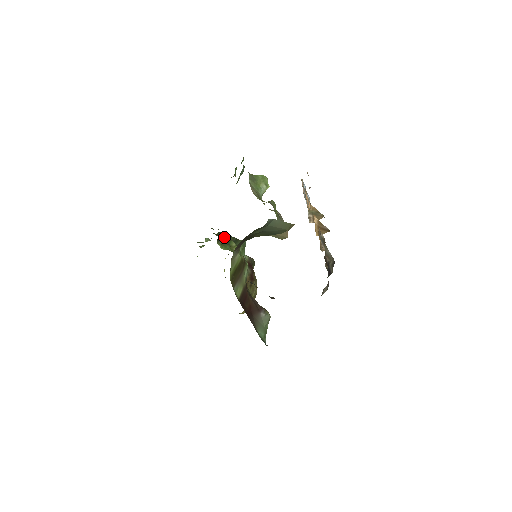
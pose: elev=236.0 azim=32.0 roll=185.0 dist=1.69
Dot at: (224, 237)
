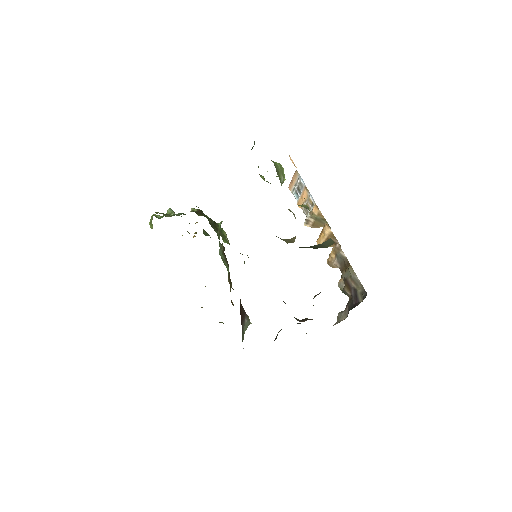
Dot at: (209, 220)
